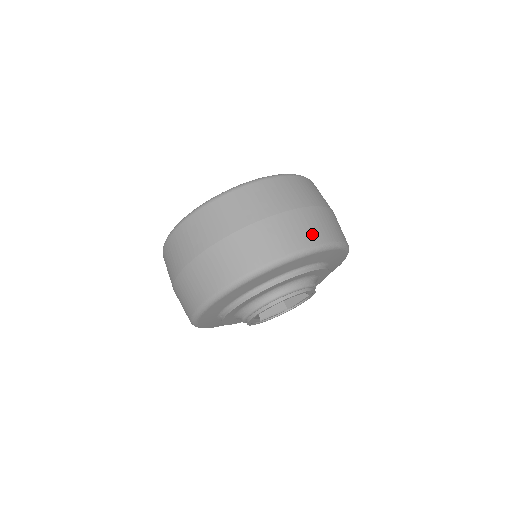
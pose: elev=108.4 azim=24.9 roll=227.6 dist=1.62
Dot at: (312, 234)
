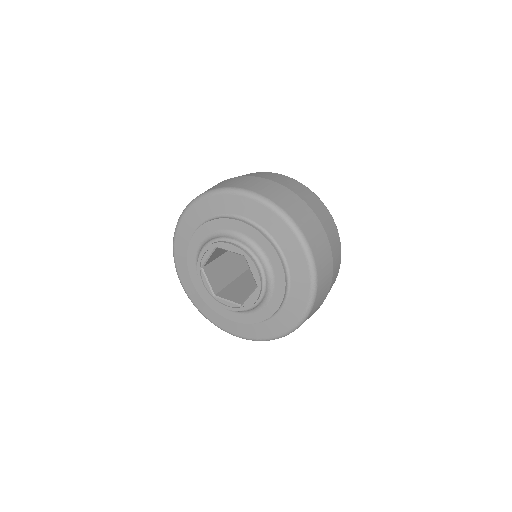
Dot at: (322, 269)
